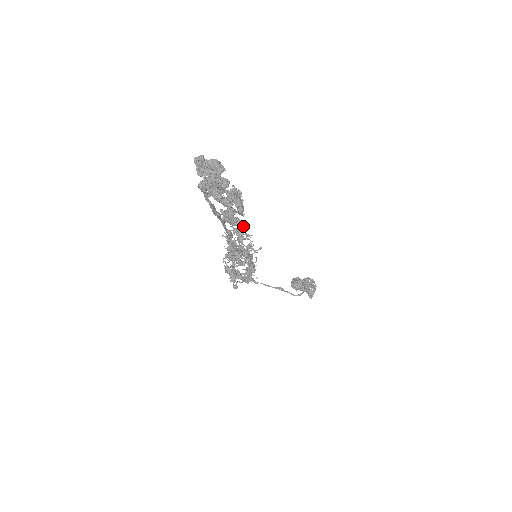
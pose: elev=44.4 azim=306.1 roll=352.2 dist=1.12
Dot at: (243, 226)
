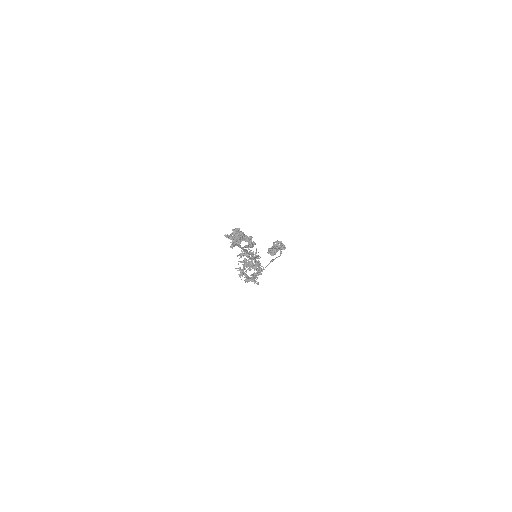
Dot at: (241, 250)
